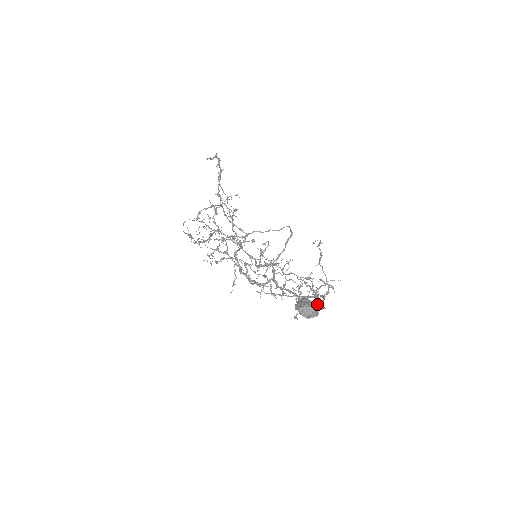
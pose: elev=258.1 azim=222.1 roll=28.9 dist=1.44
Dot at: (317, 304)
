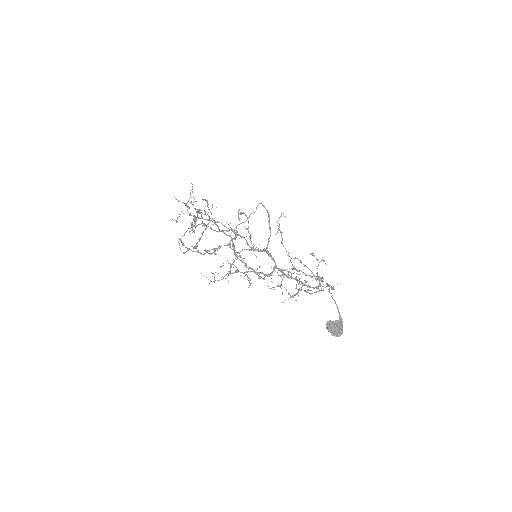
Dot at: (339, 321)
